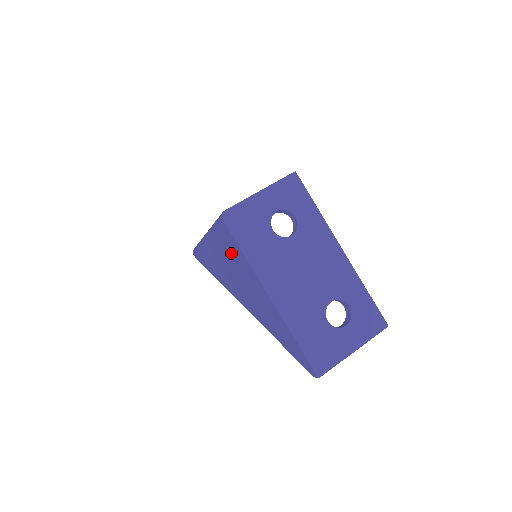
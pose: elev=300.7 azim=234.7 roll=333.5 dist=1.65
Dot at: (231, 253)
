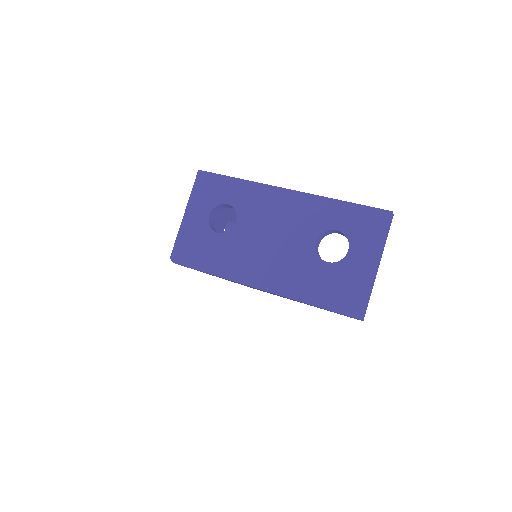
Dot at: occluded
